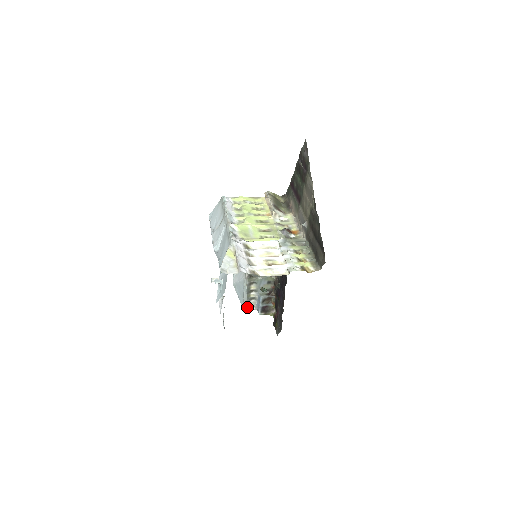
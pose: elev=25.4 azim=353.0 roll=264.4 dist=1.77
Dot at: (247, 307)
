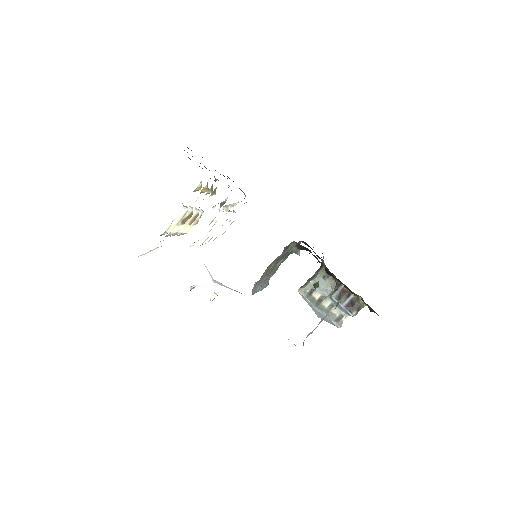
Dot at: (334, 320)
